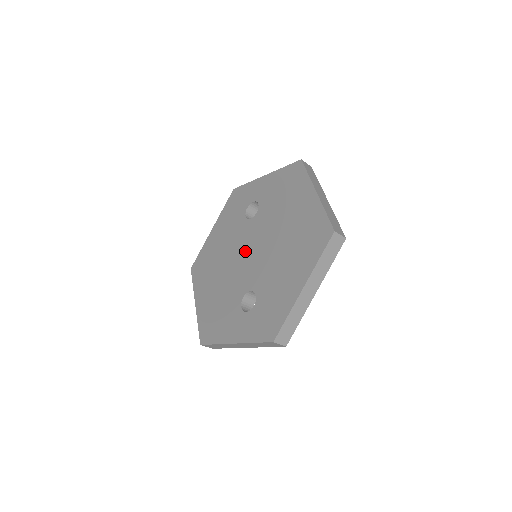
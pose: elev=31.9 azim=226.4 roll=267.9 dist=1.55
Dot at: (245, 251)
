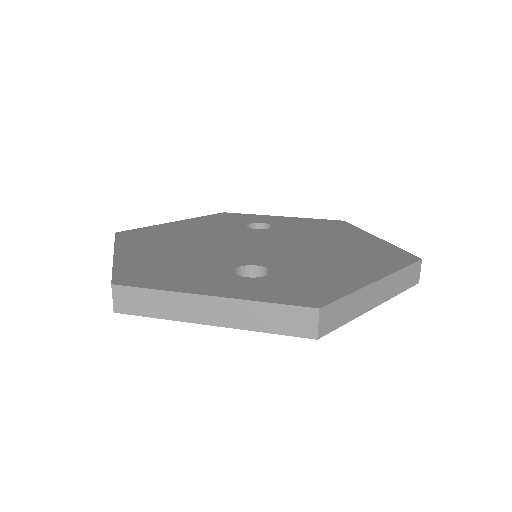
Dot at: (246, 242)
